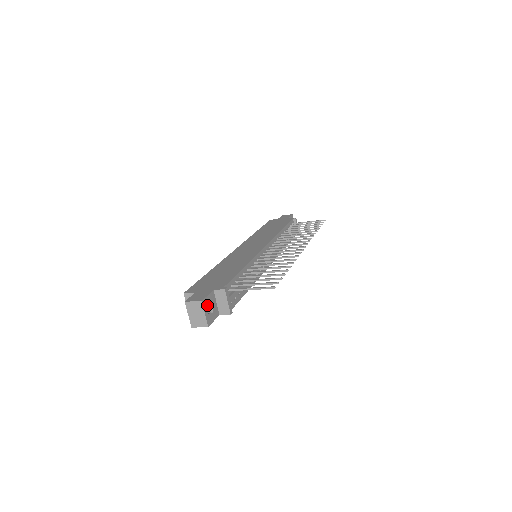
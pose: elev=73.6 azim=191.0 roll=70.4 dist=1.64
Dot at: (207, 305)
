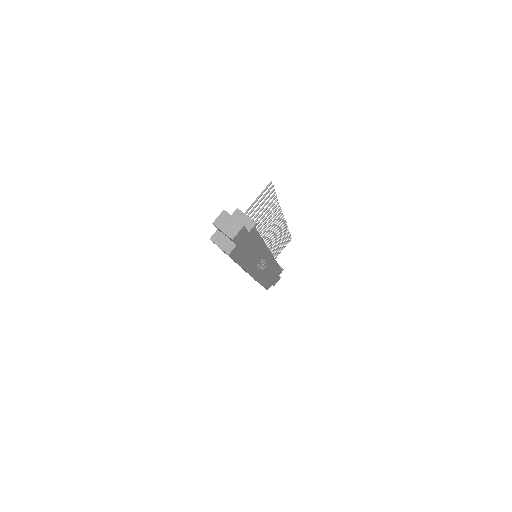
Dot at: occluded
